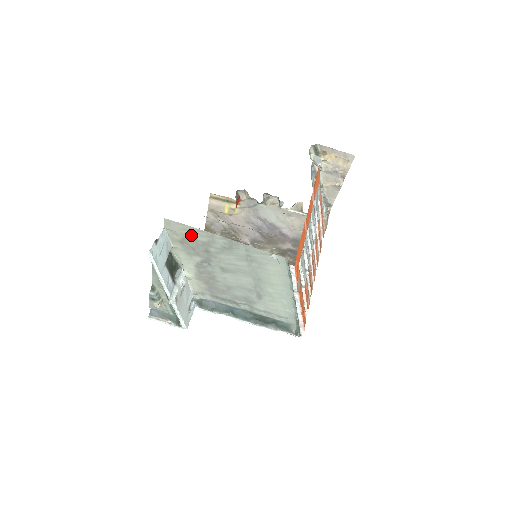
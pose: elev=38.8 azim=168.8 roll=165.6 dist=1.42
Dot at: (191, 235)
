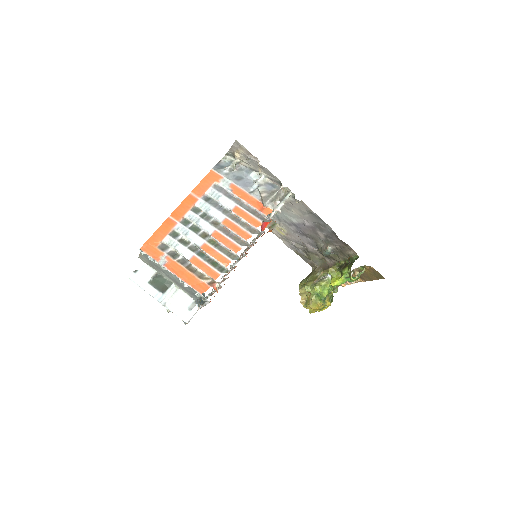
Dot at: (146, 260)
